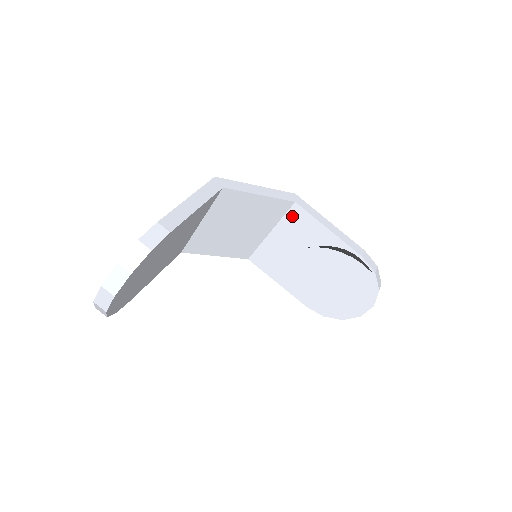
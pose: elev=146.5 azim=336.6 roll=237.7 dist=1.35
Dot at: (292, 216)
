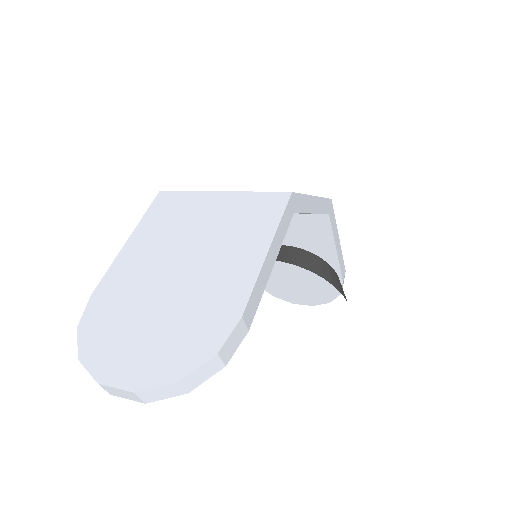
Dot at: (312, 220)
